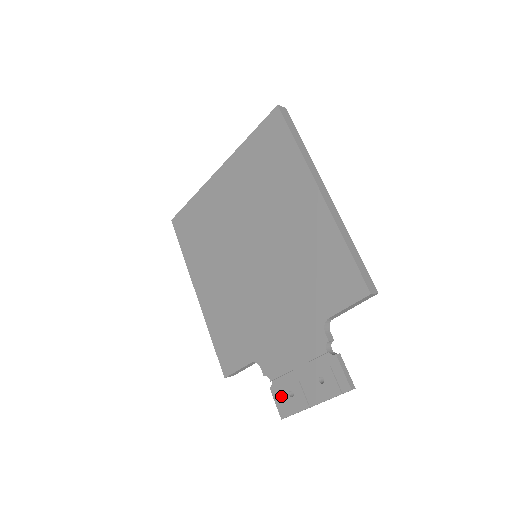
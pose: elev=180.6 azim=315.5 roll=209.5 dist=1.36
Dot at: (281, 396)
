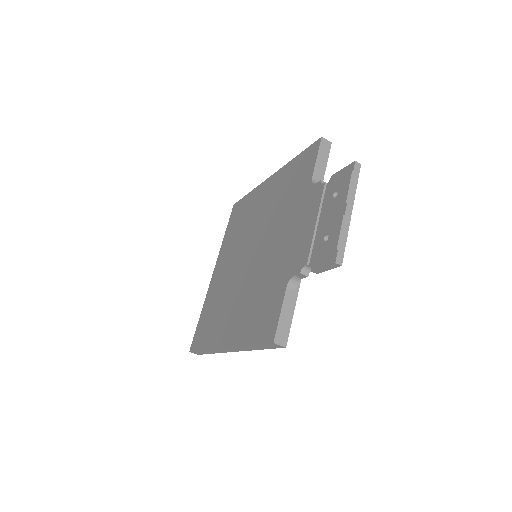
Dot at: (321, 253)
